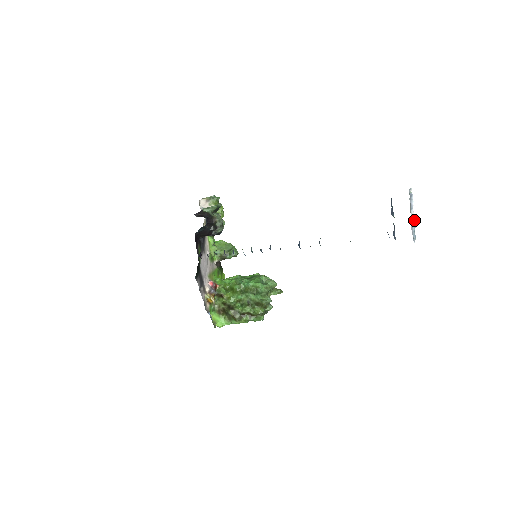
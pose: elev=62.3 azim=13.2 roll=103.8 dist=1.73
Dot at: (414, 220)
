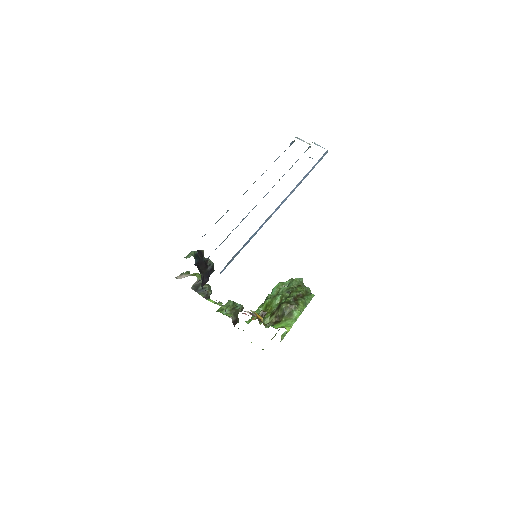
Dot at: occluded
